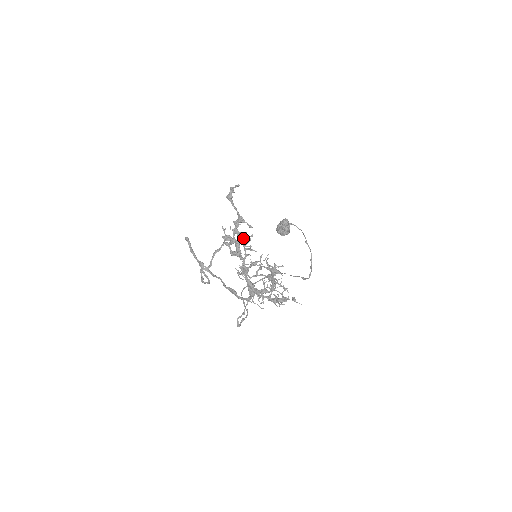
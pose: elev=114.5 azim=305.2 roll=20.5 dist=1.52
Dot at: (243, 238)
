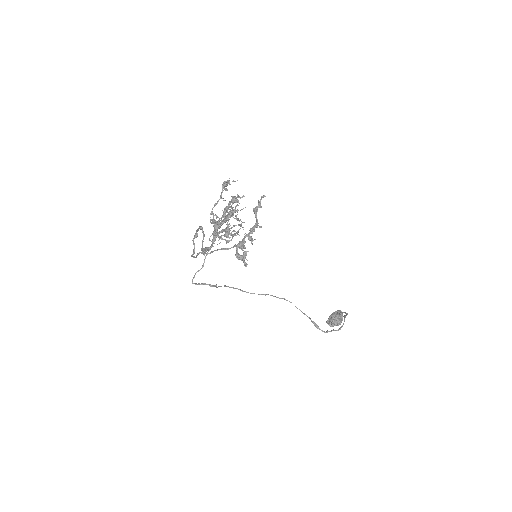
Dot at: (252, 241)
